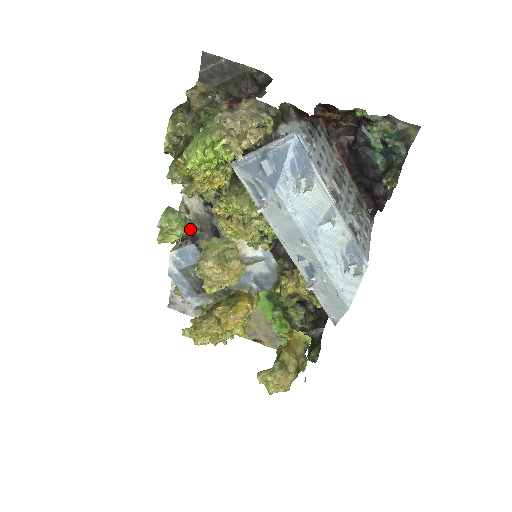
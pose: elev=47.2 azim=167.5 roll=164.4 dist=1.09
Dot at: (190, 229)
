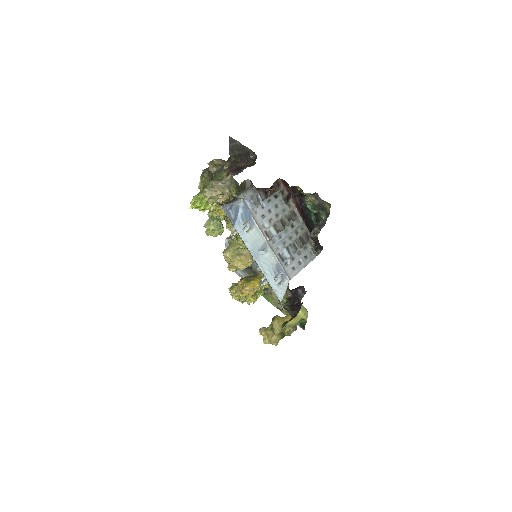
Dot at: occluded
